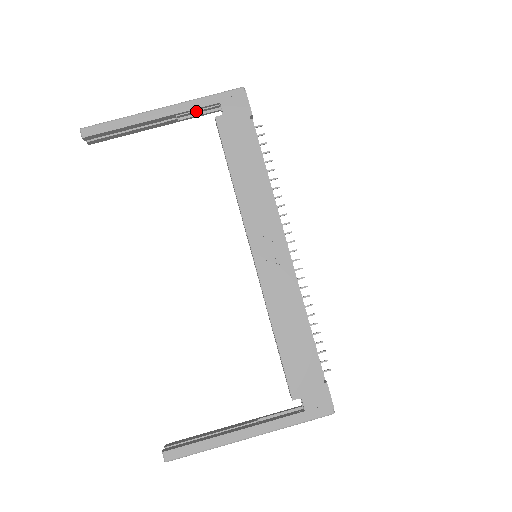
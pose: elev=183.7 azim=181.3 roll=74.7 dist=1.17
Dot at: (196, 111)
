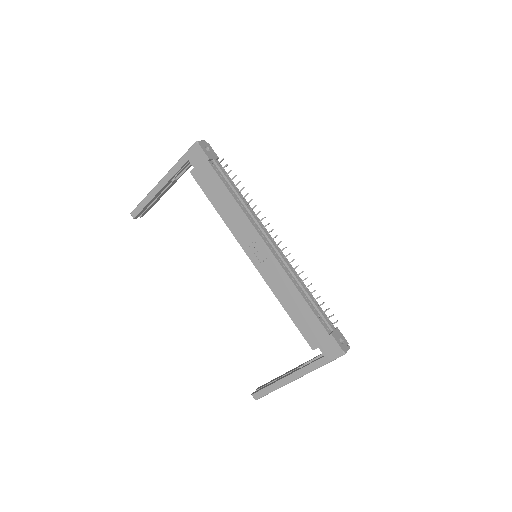
Dot at: (182, 169)
